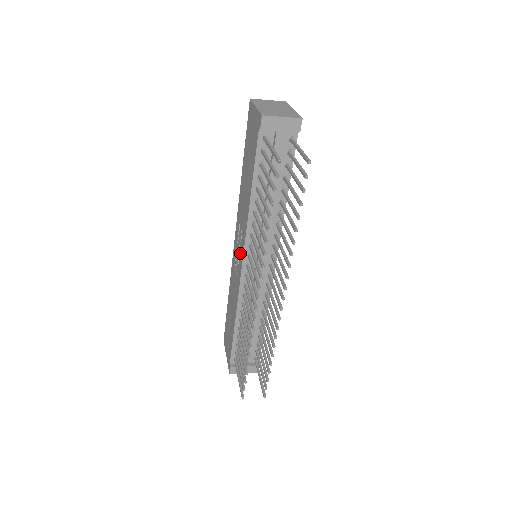
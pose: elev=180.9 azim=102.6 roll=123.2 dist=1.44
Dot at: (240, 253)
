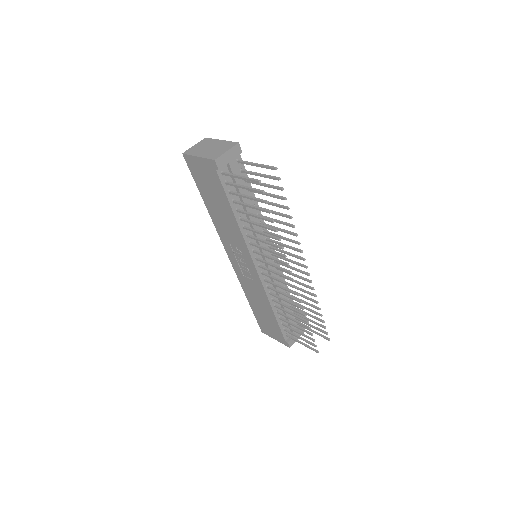
Dot at: (247, 262)
